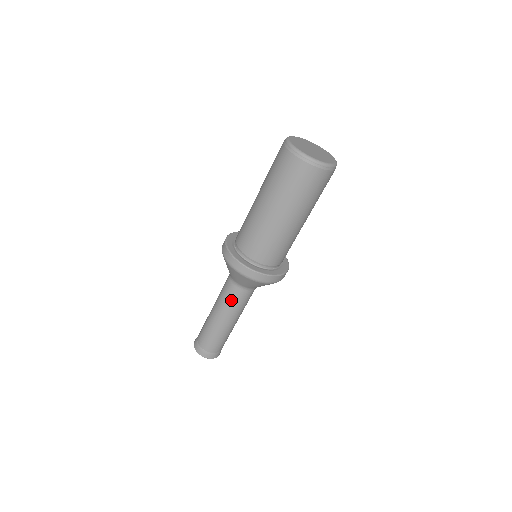
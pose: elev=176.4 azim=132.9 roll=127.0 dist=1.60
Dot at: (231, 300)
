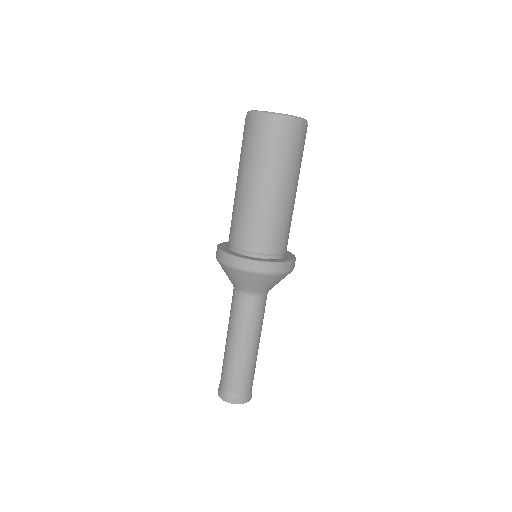
Dot at: (238, 314)
